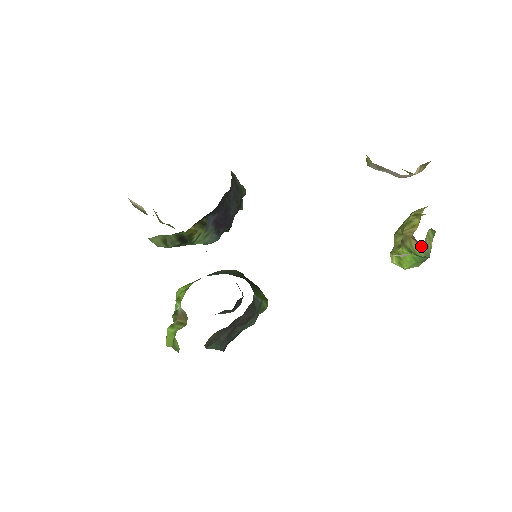
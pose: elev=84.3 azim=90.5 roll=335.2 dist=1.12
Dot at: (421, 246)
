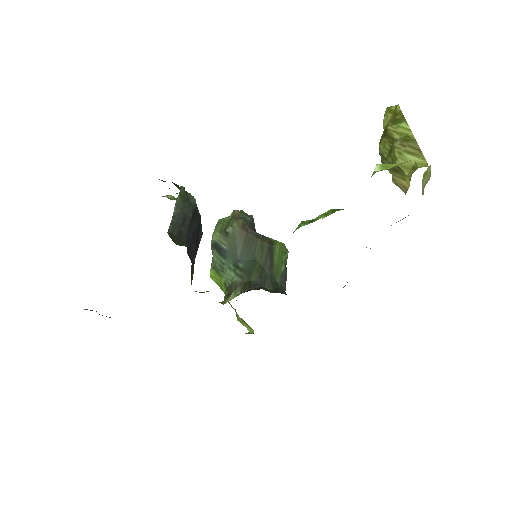
Dot at: occluded
